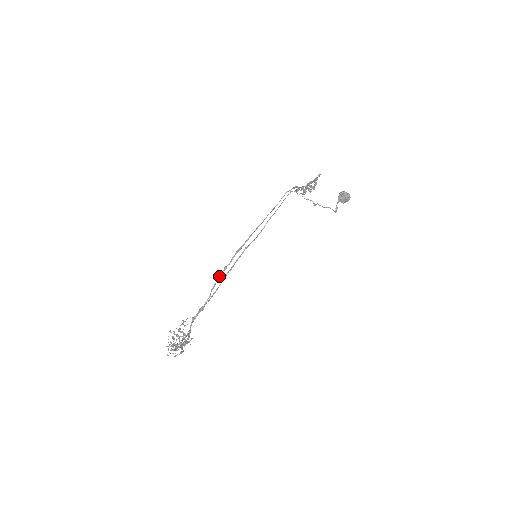
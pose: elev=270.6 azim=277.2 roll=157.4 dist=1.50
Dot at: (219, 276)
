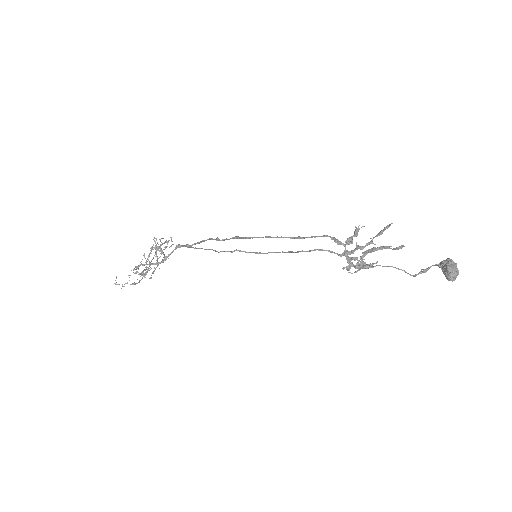
Dot at: (211, 239)
